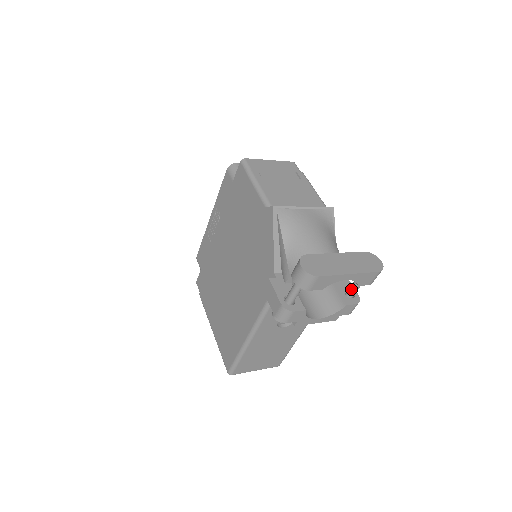
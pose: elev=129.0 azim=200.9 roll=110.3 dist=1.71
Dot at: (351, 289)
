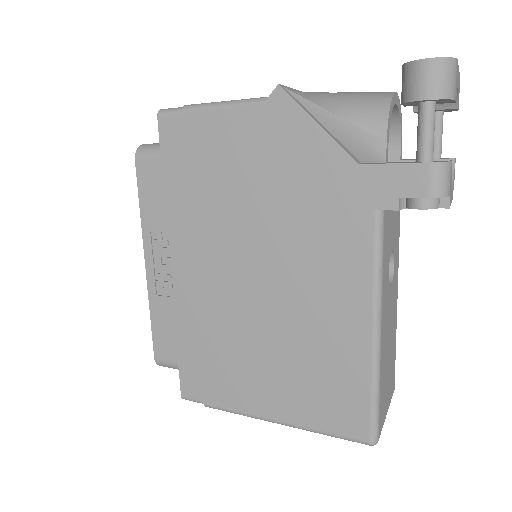
Dot at: (436, 144)
